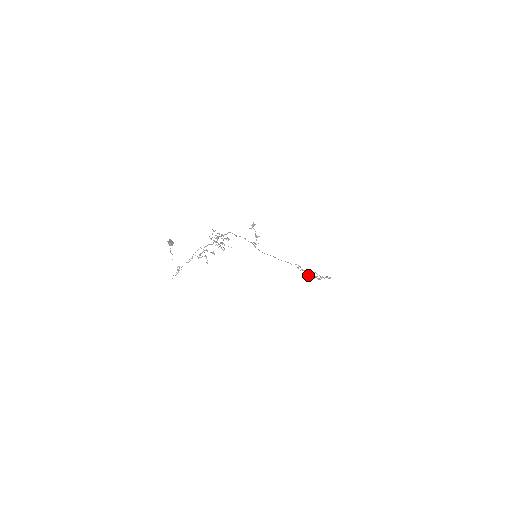
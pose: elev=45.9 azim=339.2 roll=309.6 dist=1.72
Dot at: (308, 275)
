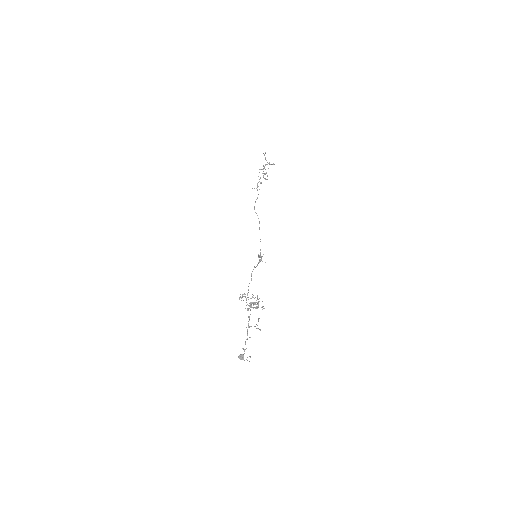
Dot at: occluded
